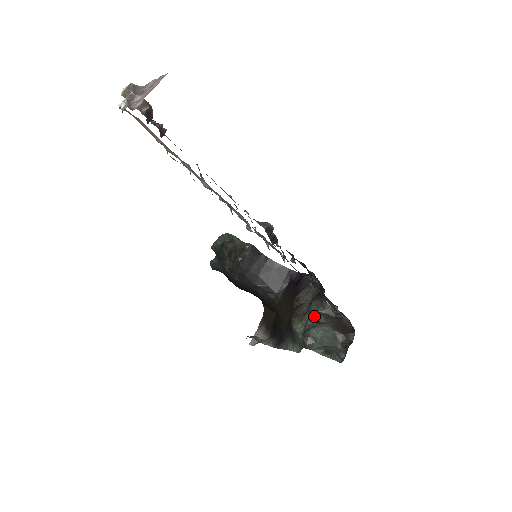
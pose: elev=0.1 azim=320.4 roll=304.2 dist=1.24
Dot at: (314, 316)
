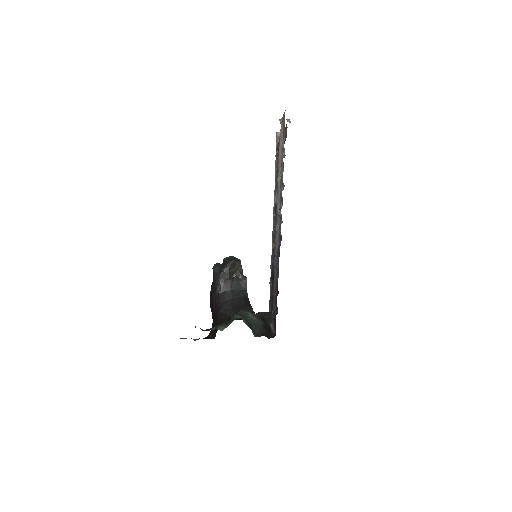
Dot at: (256, 314)
